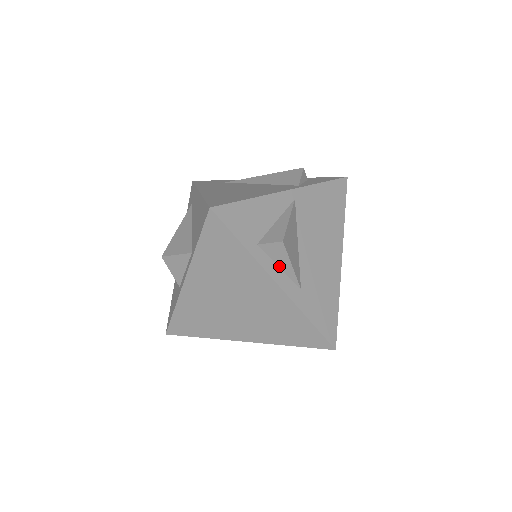
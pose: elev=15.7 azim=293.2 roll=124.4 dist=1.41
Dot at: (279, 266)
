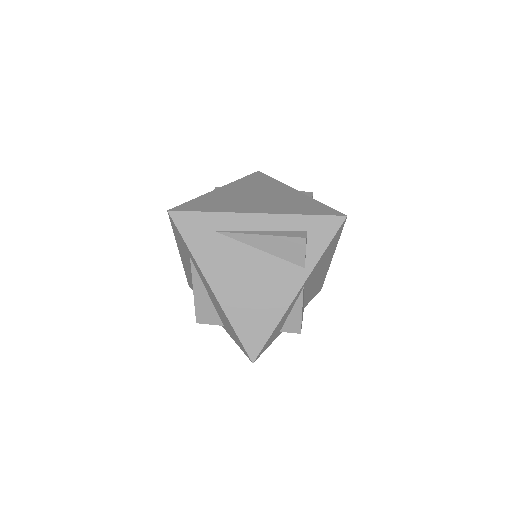
Dot at: occluded
